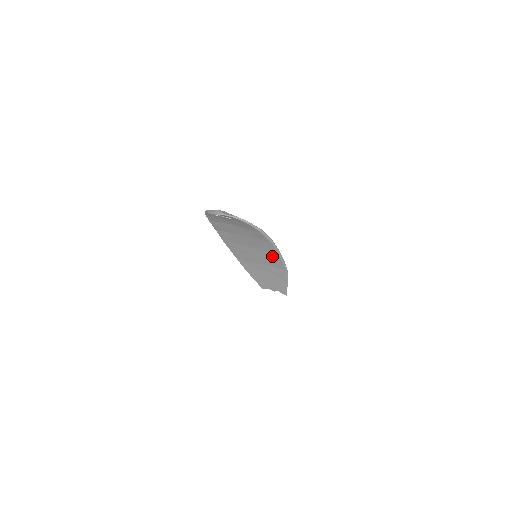
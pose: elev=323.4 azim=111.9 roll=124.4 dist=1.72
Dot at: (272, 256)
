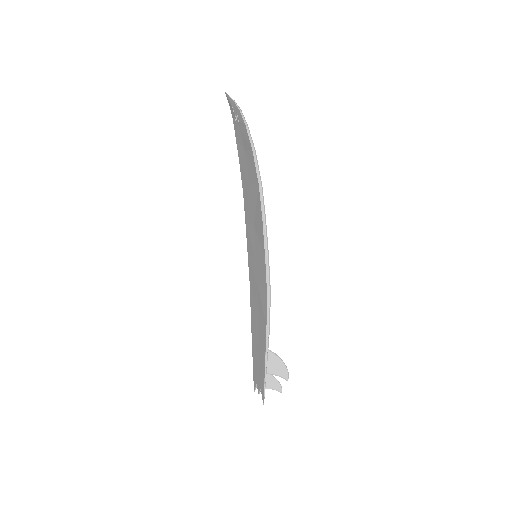
Dot at: (261, 240)
